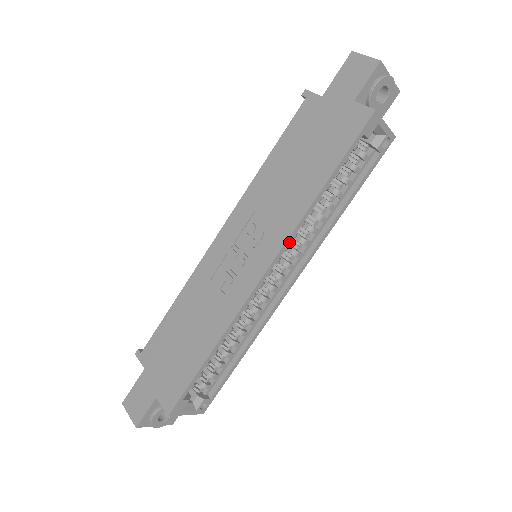
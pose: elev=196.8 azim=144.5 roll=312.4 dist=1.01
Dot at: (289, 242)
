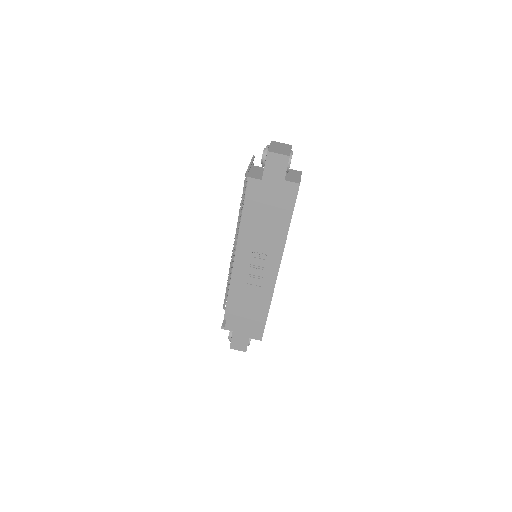
Dot at: occluded
